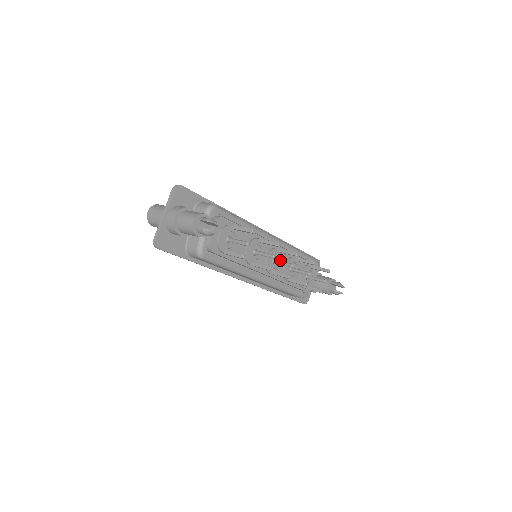
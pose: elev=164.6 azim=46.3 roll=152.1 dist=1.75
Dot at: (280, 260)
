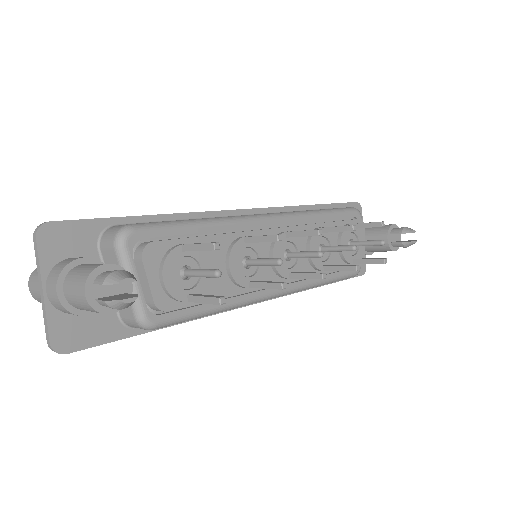
Dot at: (296, 248)
